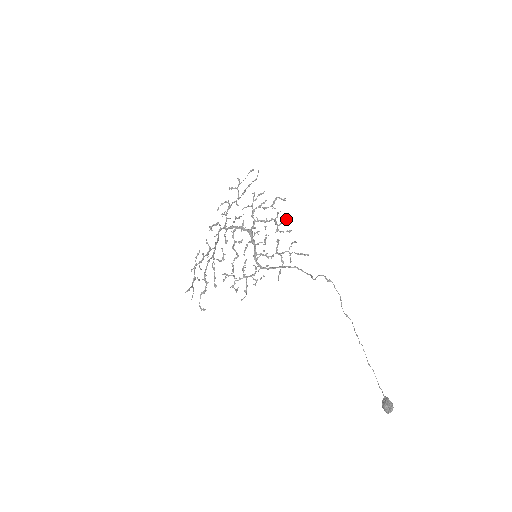
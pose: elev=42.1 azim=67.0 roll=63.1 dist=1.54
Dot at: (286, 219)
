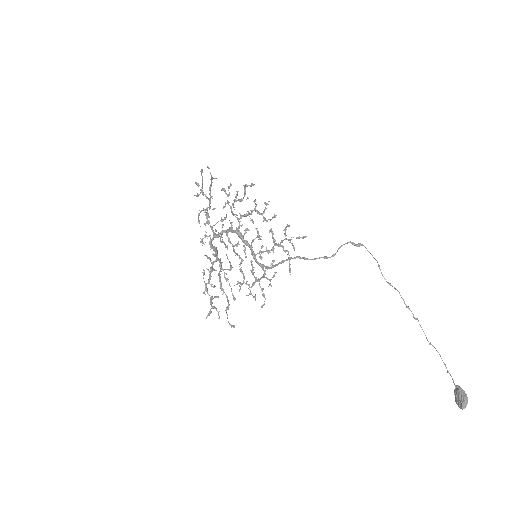
Dot at: (266, 204)
